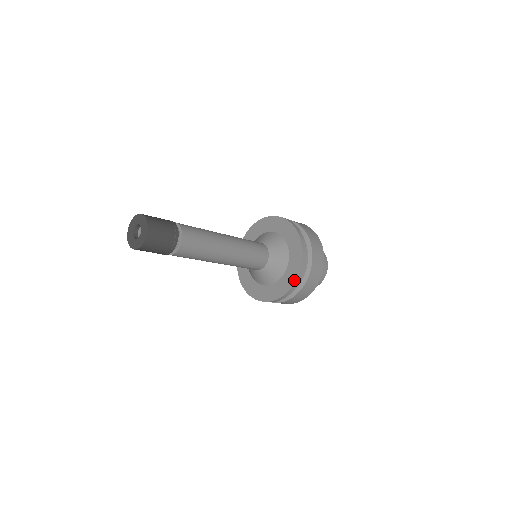
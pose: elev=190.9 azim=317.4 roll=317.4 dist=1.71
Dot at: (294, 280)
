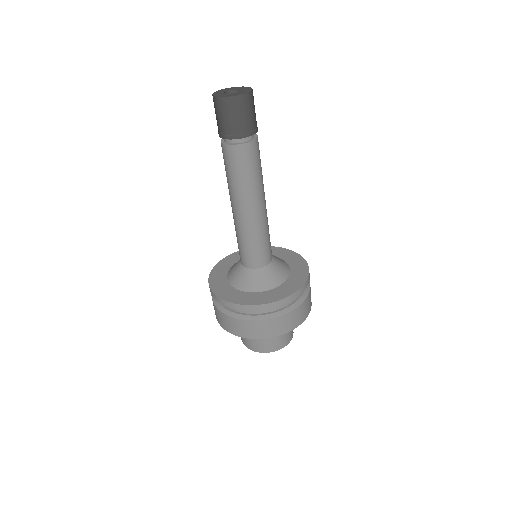
Dot at: (307, 269)
